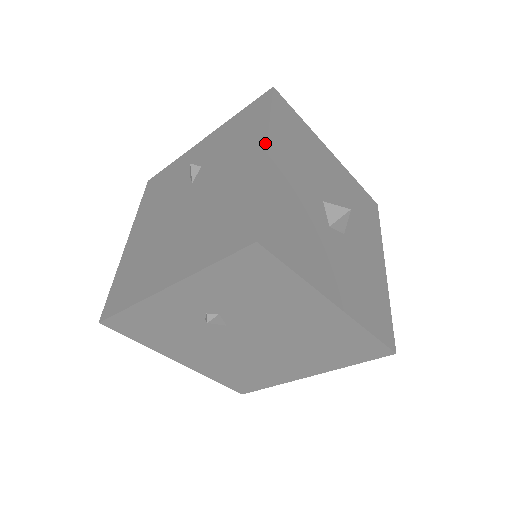
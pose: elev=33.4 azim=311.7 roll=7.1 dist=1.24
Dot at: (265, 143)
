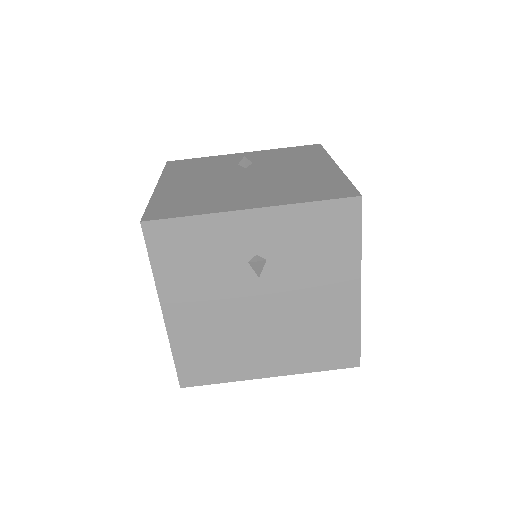
Dot at: occluded
